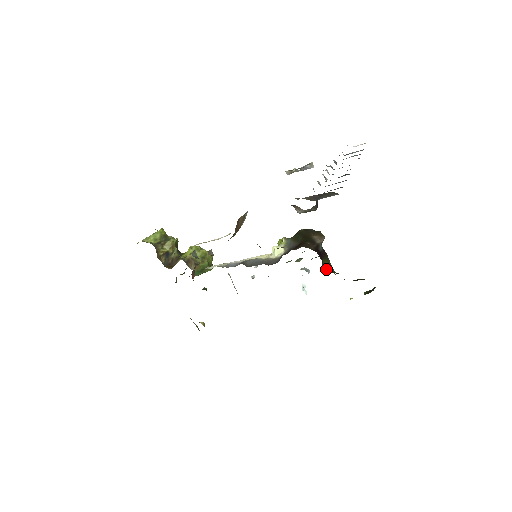
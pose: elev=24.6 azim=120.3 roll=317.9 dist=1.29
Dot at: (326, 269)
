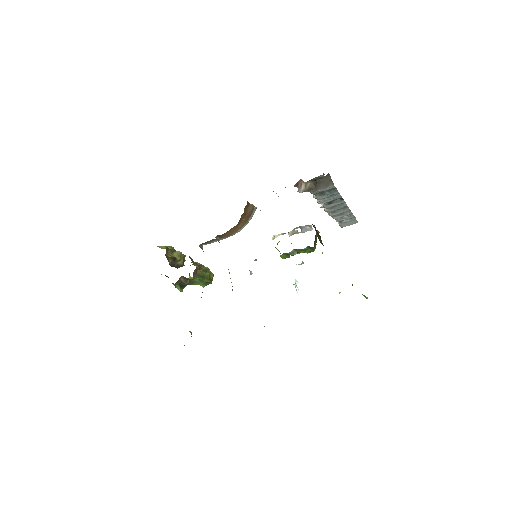
Dot at: occluded
